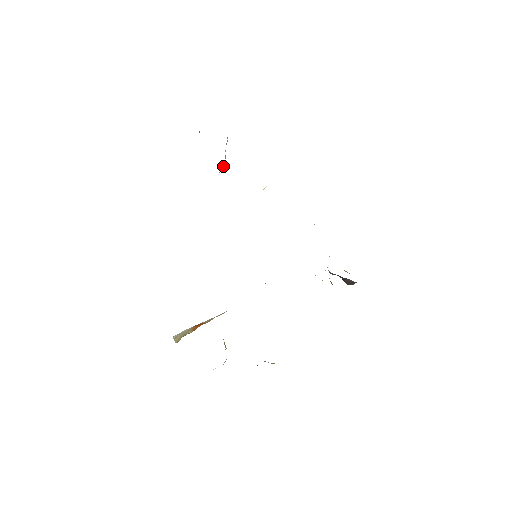
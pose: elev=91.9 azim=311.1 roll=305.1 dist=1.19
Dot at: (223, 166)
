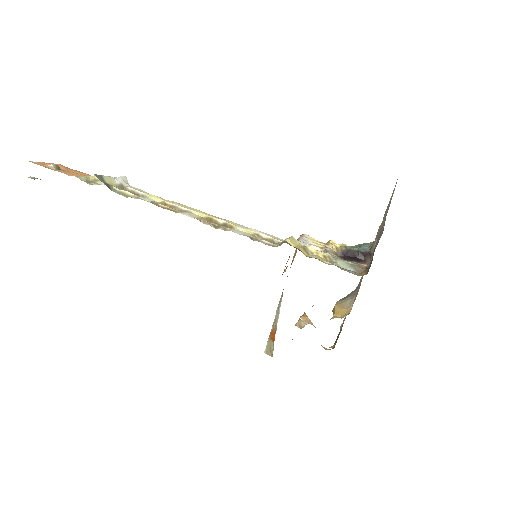
Dot at: (124, 179)
